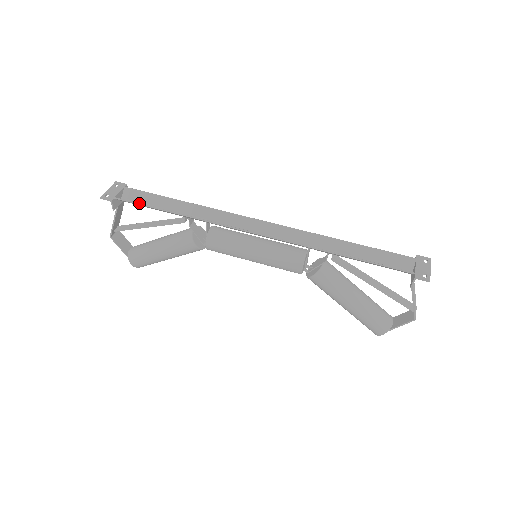
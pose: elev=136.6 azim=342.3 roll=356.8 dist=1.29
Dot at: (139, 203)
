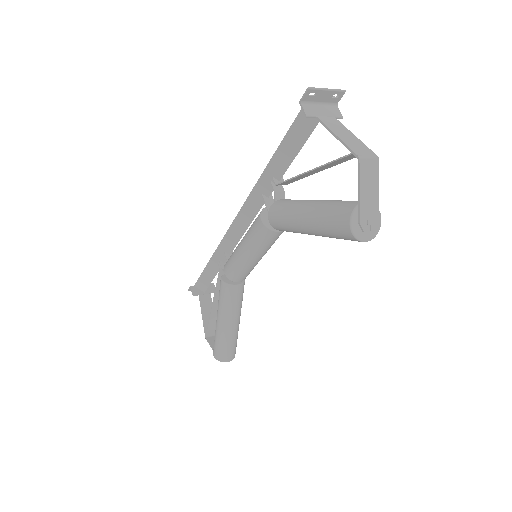
Dot at: (201, 275)
